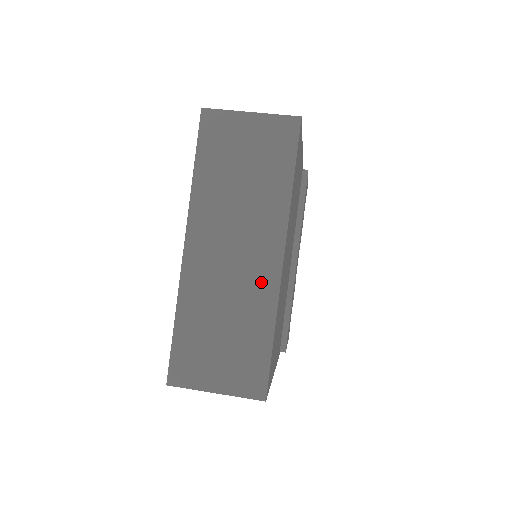
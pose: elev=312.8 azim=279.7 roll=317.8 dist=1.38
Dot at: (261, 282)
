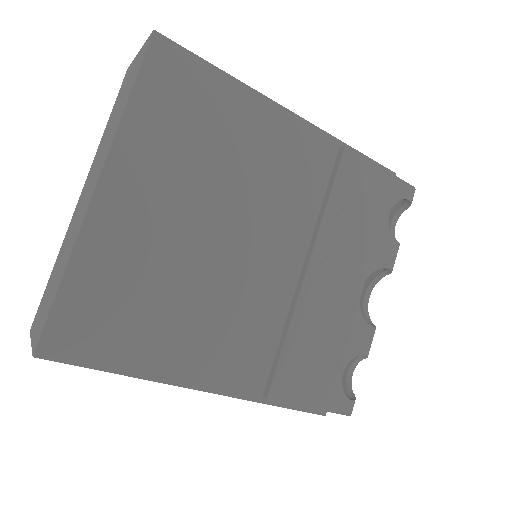
Dot at: (82, 217)
